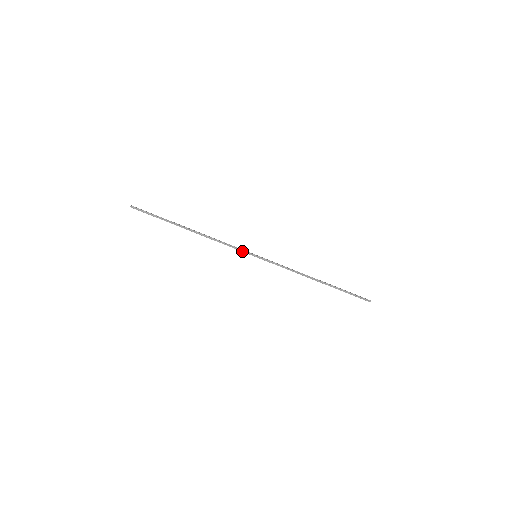
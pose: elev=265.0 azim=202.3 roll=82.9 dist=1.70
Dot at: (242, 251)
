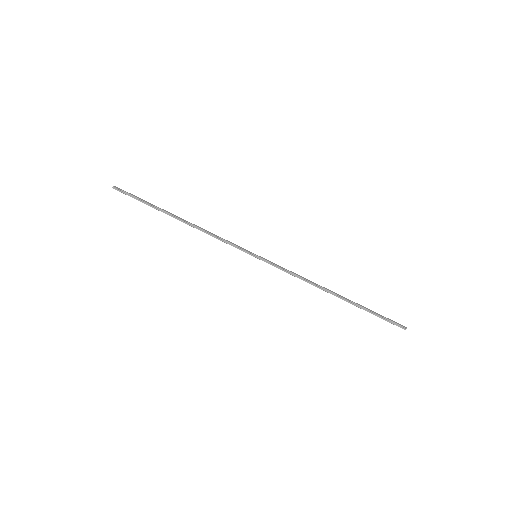
Dot at: (239, 249)
